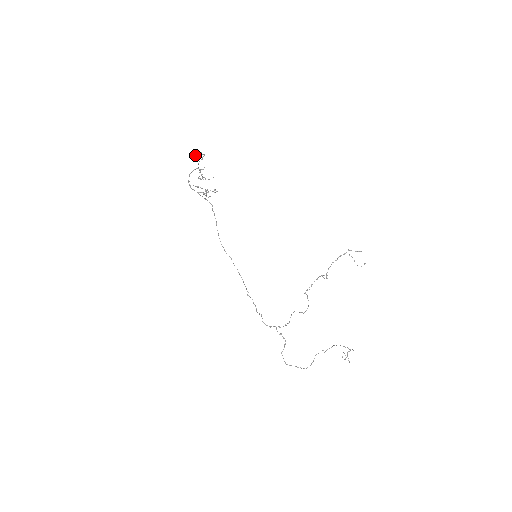
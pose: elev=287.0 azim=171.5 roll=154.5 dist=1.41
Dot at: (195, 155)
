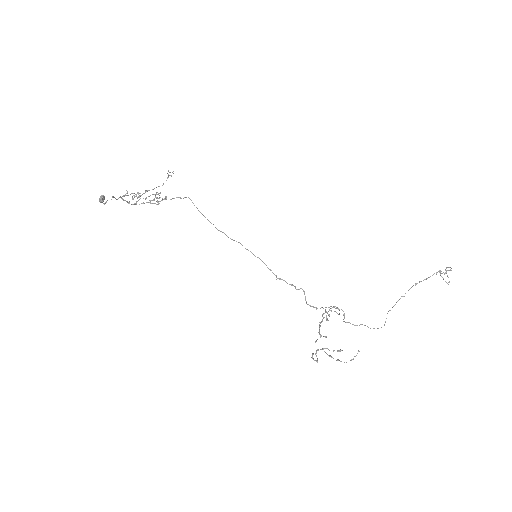
Dot at: (100, 201)
